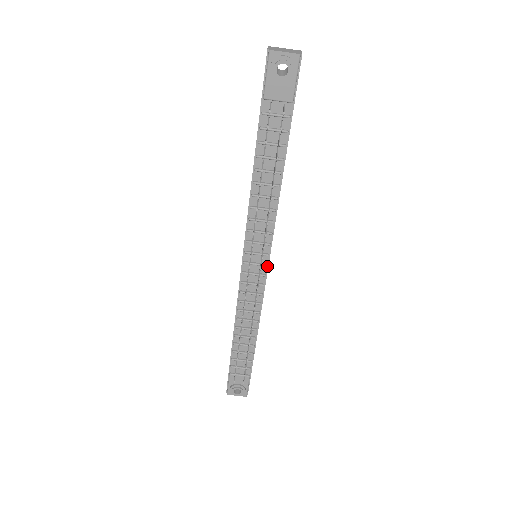
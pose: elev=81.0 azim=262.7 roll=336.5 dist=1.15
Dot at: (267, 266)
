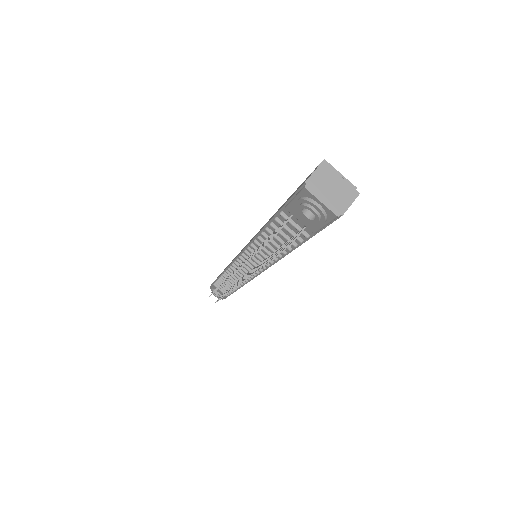
Dot at: (256, 275)
